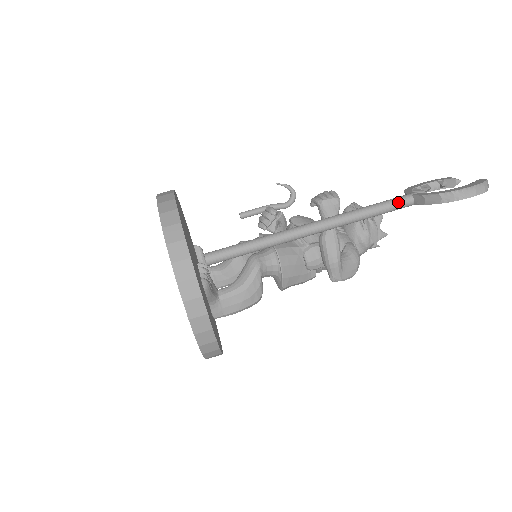
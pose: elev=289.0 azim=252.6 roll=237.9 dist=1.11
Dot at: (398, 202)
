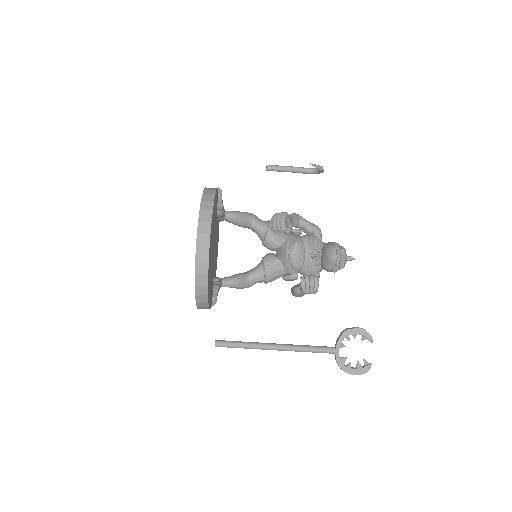
Dot at: occluded
